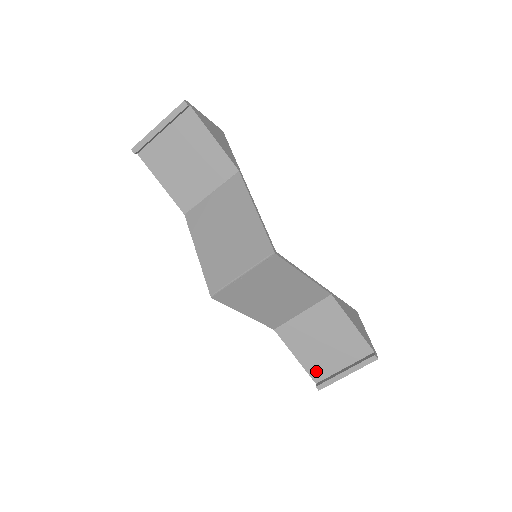
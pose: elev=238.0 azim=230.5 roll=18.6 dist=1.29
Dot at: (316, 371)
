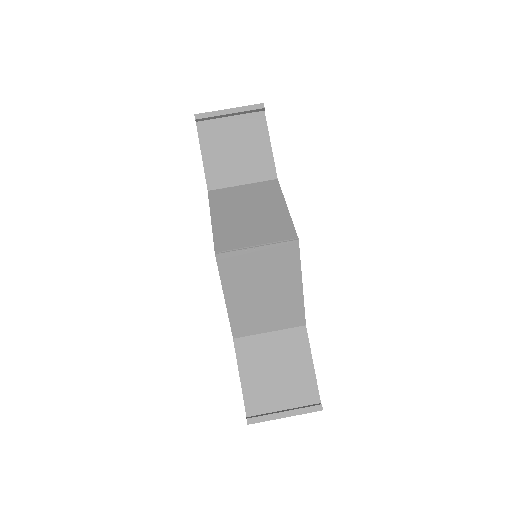
Dot at: (254, 402)
